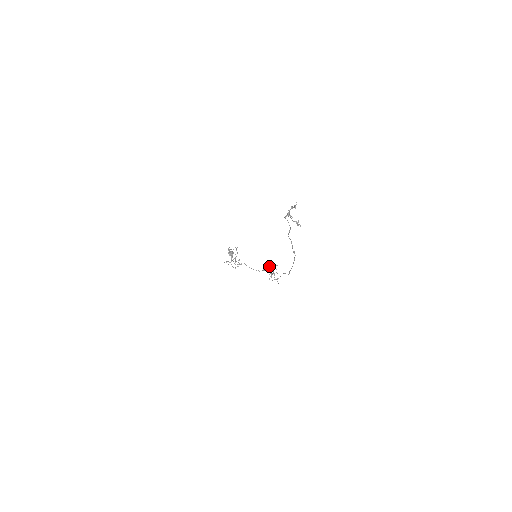
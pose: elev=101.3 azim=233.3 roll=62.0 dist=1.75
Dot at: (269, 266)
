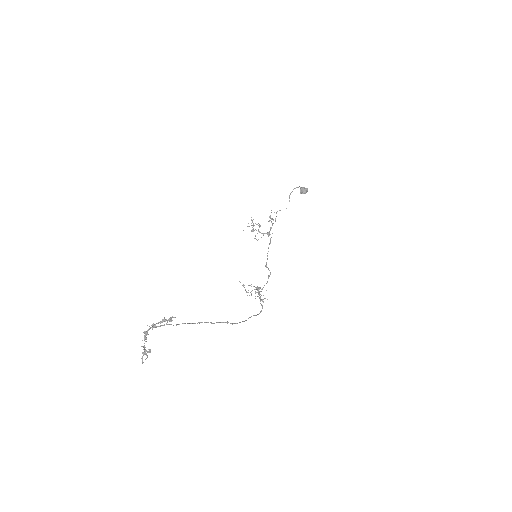
Dot at: occluded
